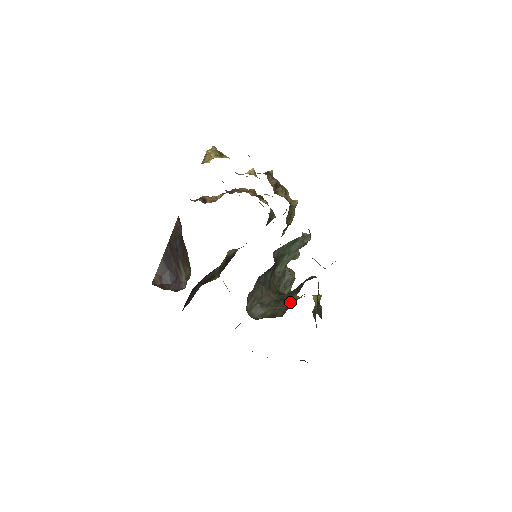
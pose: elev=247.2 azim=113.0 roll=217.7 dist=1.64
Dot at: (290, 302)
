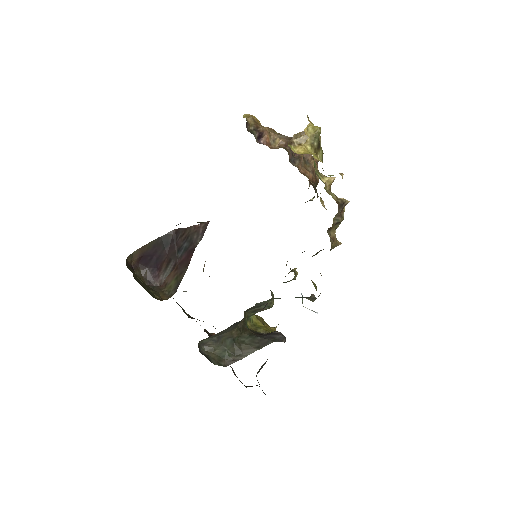
Dot at: (243, 354)
